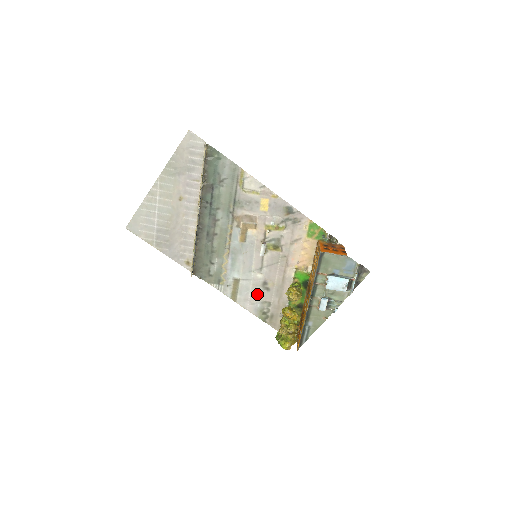
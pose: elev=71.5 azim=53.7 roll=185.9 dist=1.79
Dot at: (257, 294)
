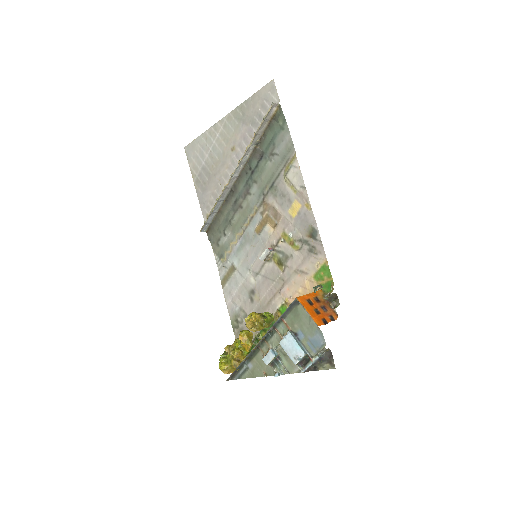
Dot at: (241, 296)
